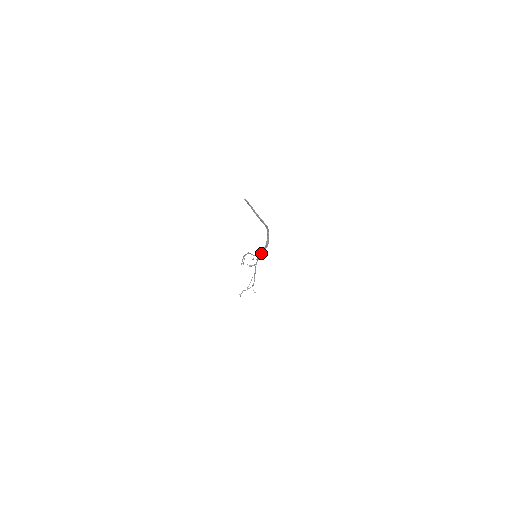
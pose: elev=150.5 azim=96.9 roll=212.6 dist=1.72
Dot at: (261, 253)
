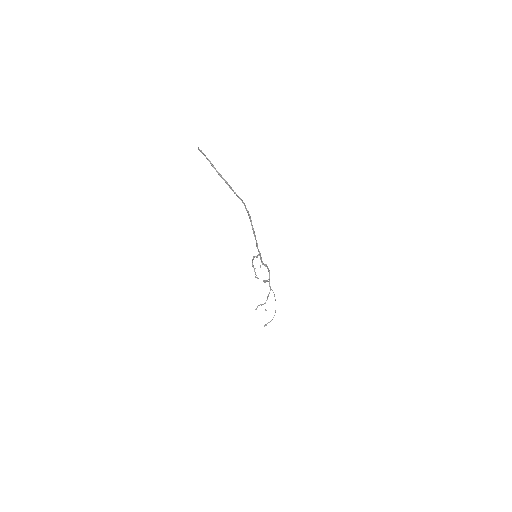
Dot at: (258, 250)
